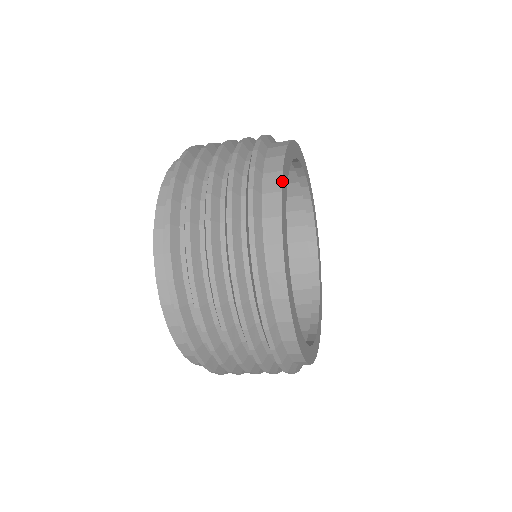
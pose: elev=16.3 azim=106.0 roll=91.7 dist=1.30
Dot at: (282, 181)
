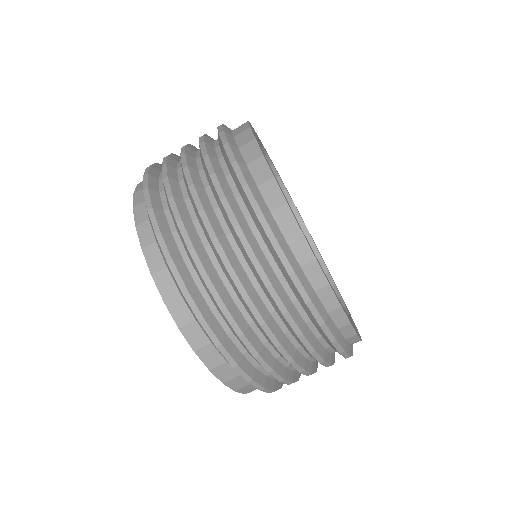
Dot at: (250, 123)
